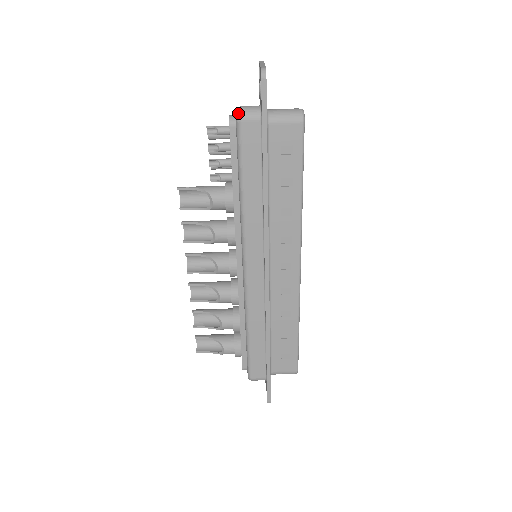
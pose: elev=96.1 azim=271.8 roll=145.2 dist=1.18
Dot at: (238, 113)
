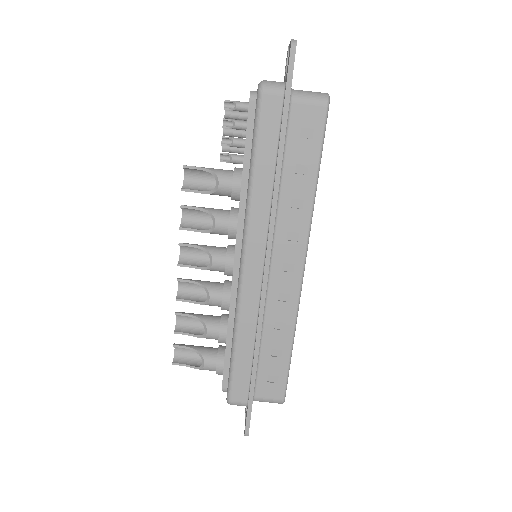
Dot at: (261, 85)
